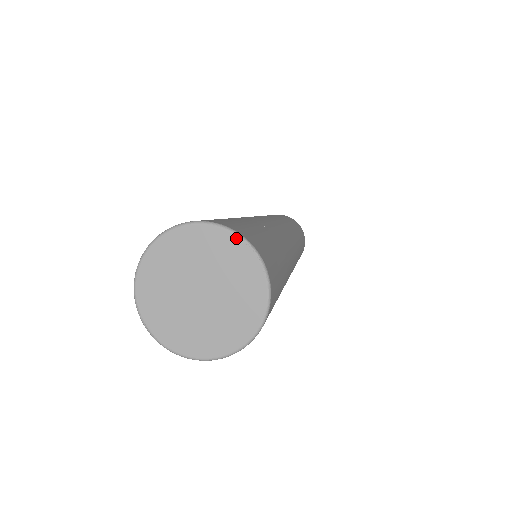
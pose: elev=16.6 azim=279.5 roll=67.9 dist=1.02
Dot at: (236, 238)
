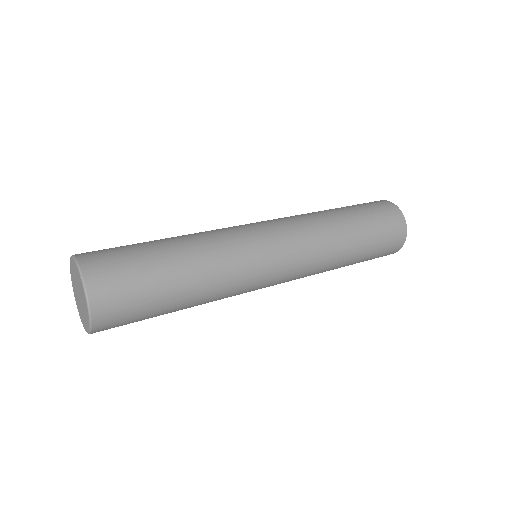
Dot at: (78, 270)
